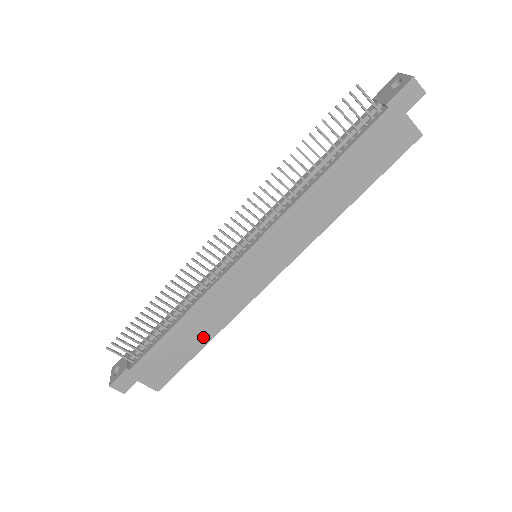
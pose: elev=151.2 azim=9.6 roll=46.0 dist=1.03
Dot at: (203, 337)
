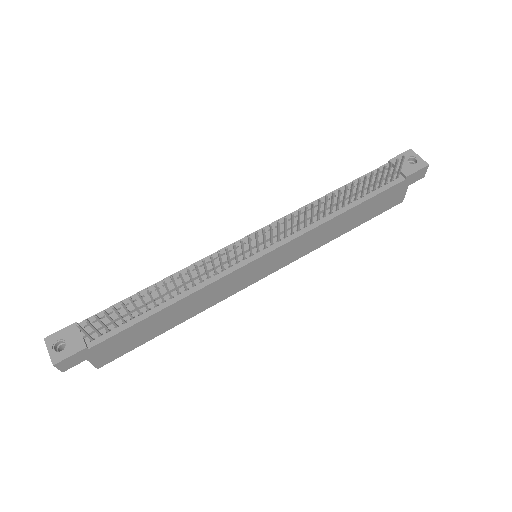
Dot at: (176, 321)
